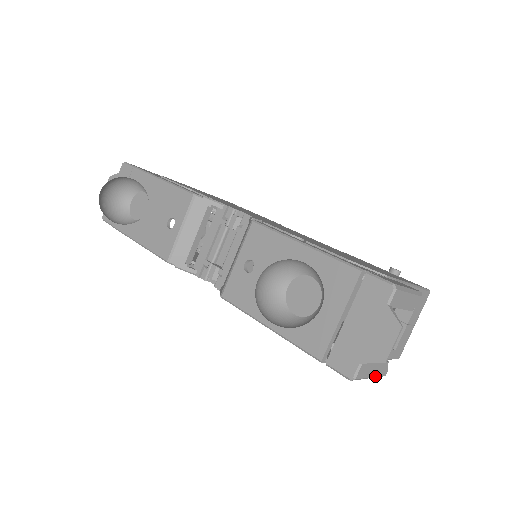
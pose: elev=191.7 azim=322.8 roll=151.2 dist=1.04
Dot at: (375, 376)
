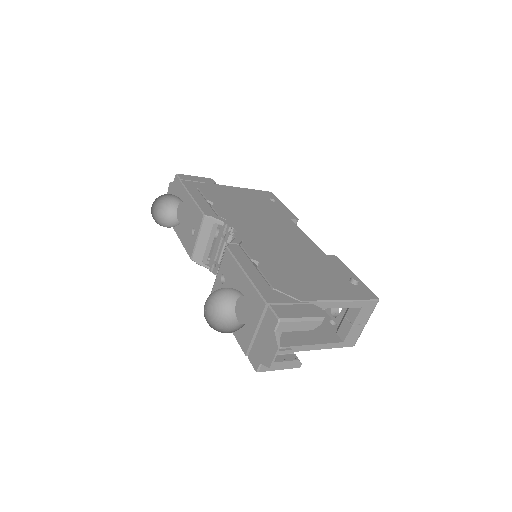
Dot at: occluded
